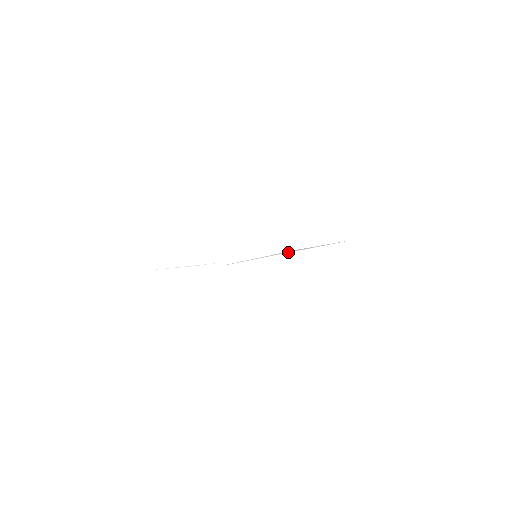
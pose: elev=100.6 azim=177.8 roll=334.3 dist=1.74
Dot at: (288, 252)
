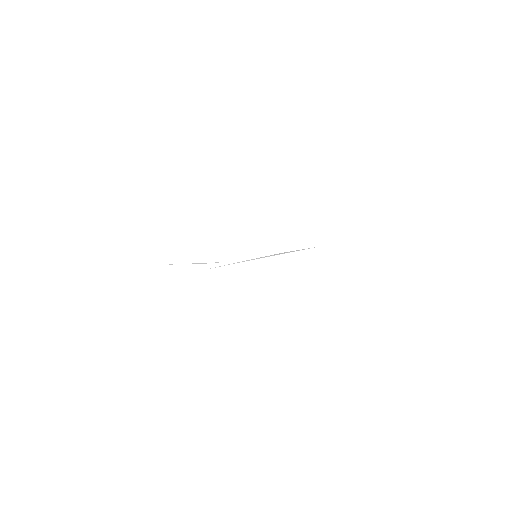
Dot at: occluded
